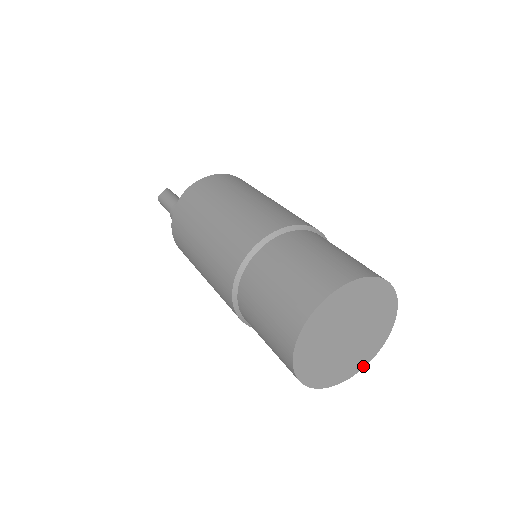
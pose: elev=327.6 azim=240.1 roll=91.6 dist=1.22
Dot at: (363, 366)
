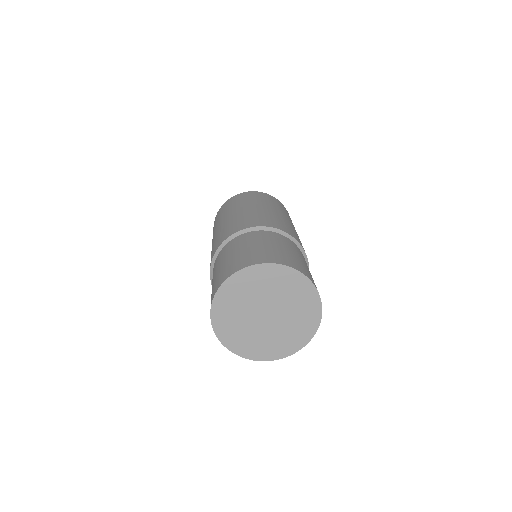
Dot at: (286, 355)
